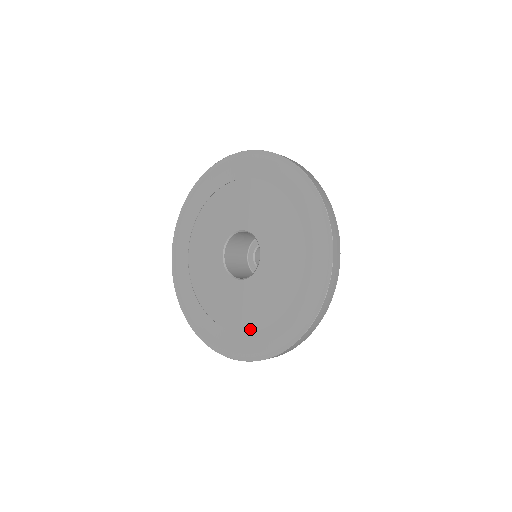
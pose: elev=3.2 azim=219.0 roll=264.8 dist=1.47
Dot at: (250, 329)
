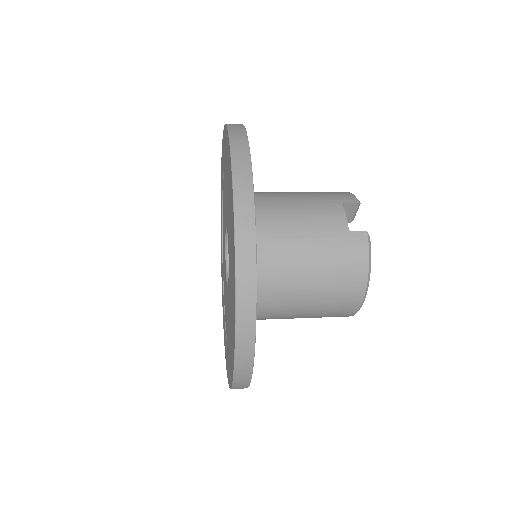
Dot at: occluded
